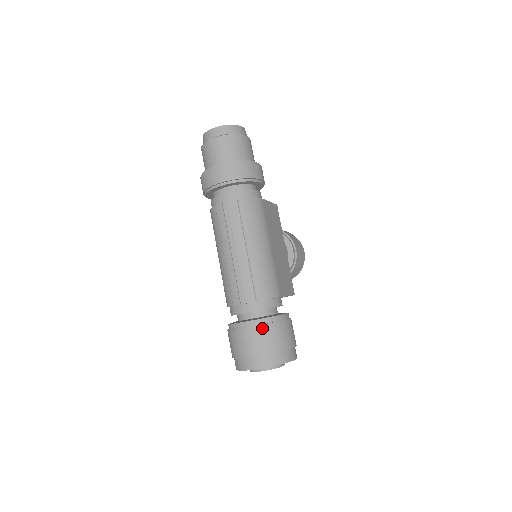
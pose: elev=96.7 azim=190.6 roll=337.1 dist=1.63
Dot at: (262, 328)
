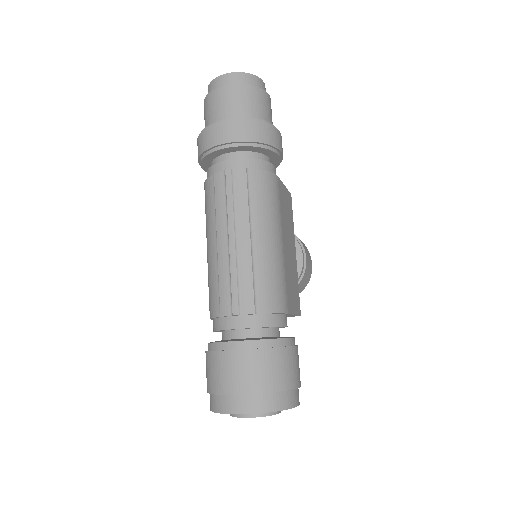
Dot at: (260, 353)
